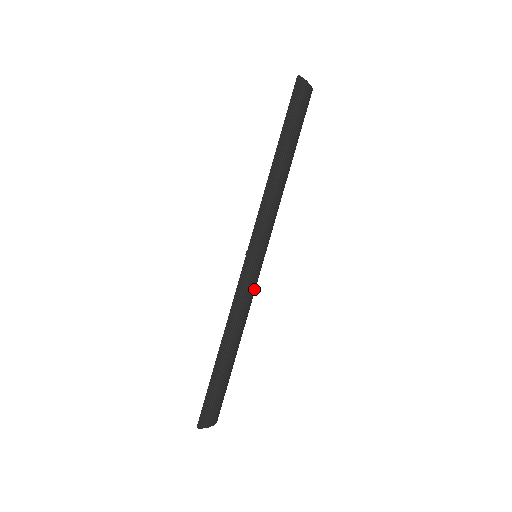
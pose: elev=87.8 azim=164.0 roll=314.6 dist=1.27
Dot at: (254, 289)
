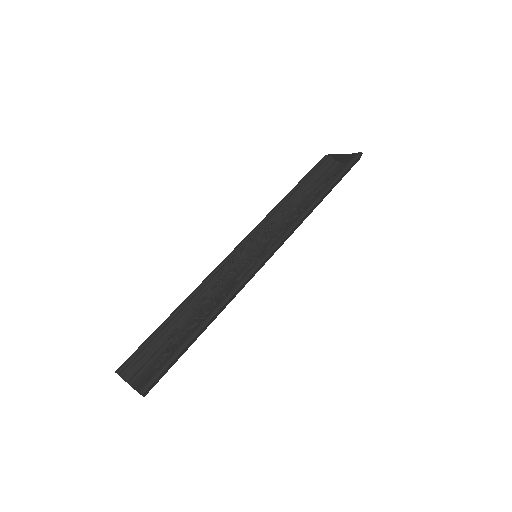
Dot at: occluded
